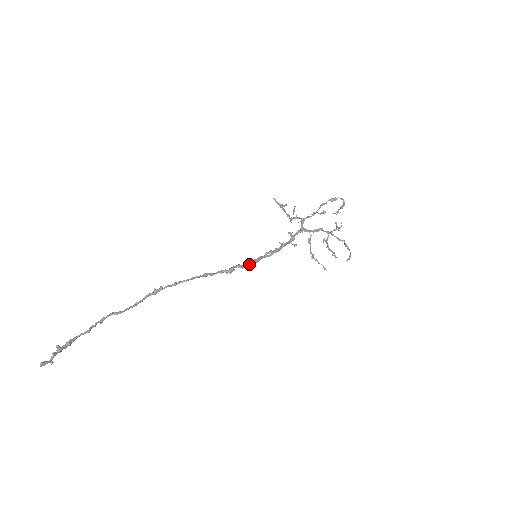
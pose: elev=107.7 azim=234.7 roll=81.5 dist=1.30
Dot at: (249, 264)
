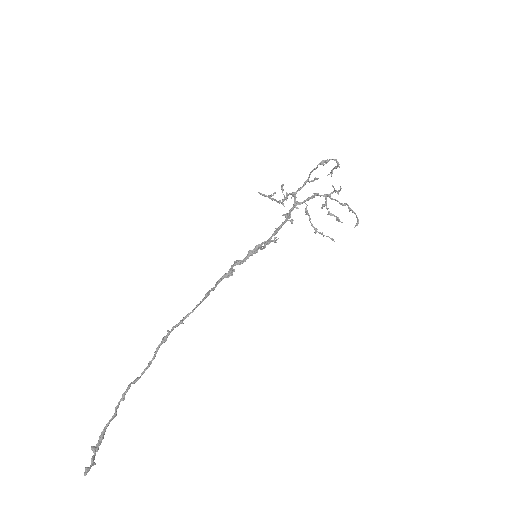
Dot at: (248, 257)
